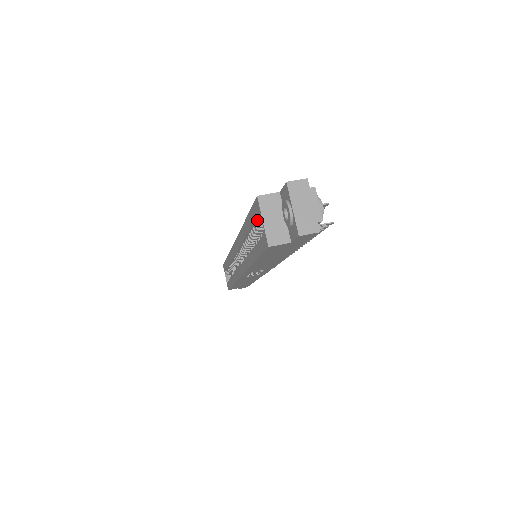
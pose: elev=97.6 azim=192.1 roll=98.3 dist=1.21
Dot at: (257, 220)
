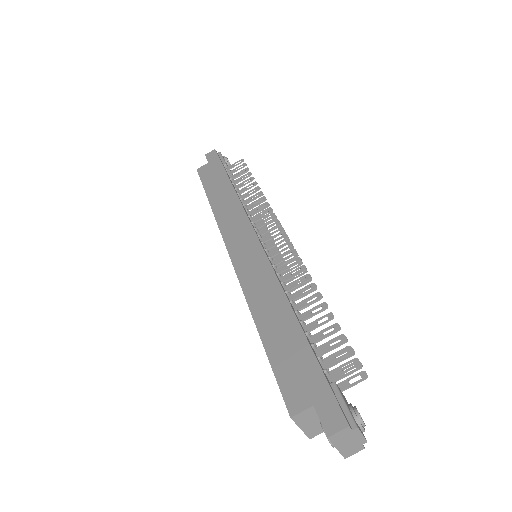
Dot at: occluded
